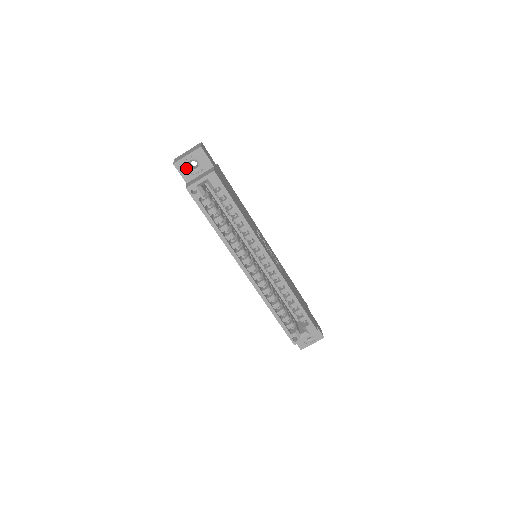
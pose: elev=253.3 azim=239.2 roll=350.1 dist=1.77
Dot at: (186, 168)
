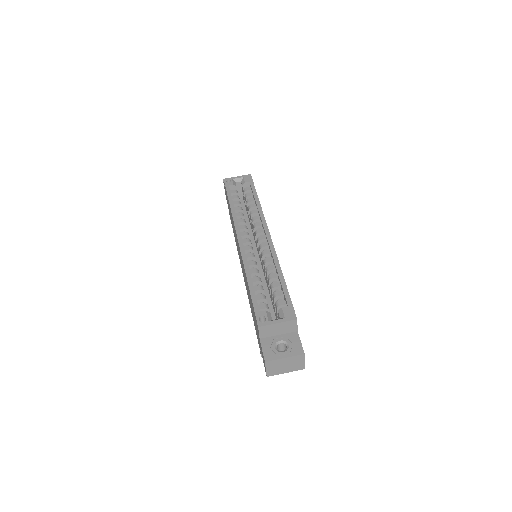
Dot at: occluded
